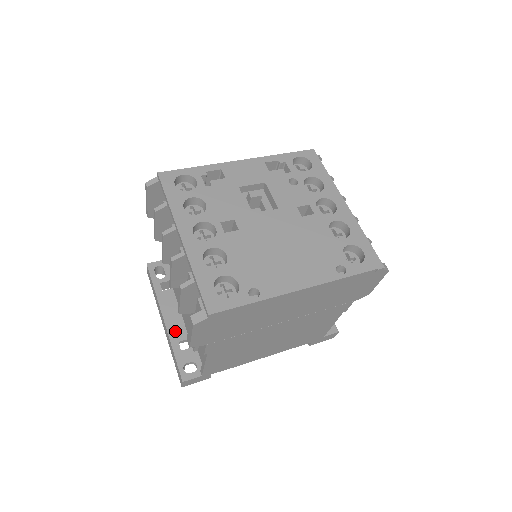
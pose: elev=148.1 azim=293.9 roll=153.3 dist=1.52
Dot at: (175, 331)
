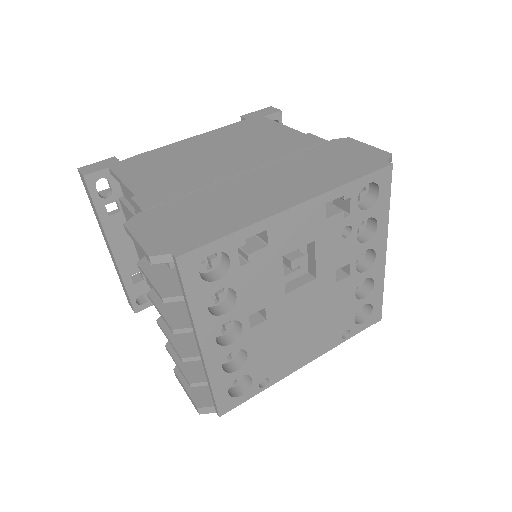
Dot at: (127, 265)
